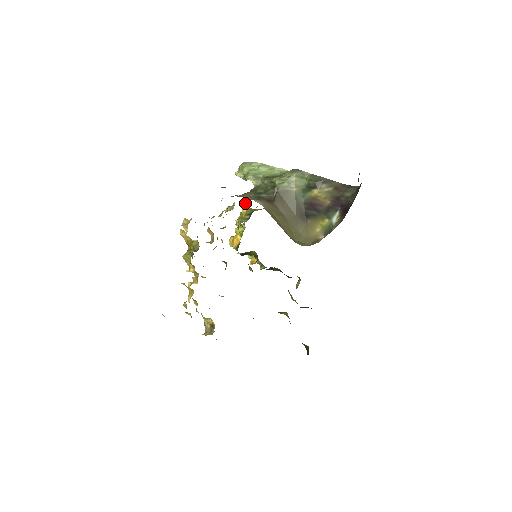
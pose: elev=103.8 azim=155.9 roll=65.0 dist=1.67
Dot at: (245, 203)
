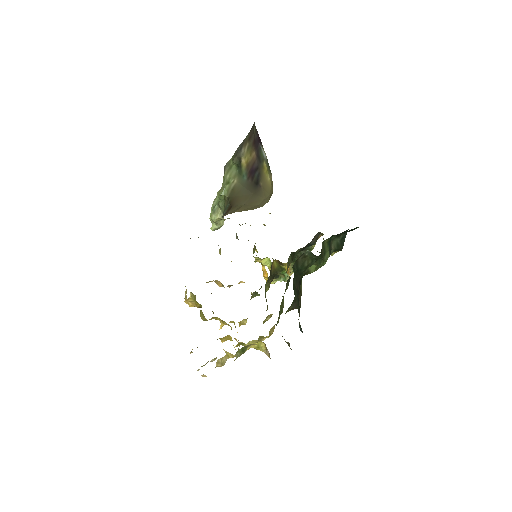
Dot at: (238, 239)
